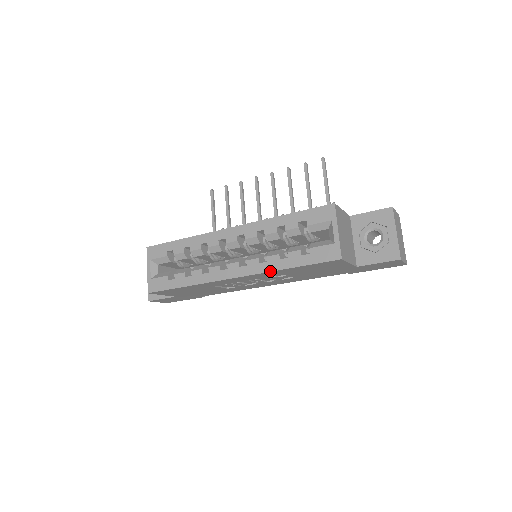
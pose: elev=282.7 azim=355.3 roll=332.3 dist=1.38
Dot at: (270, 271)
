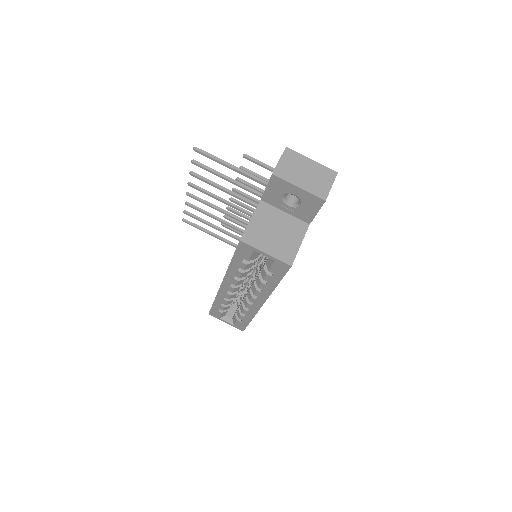
Dot at: (271, 293)
